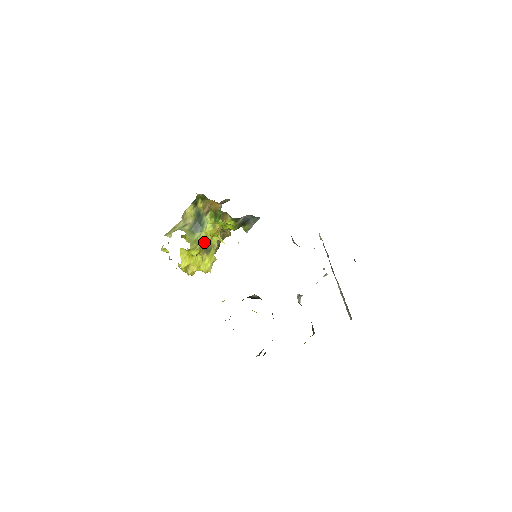
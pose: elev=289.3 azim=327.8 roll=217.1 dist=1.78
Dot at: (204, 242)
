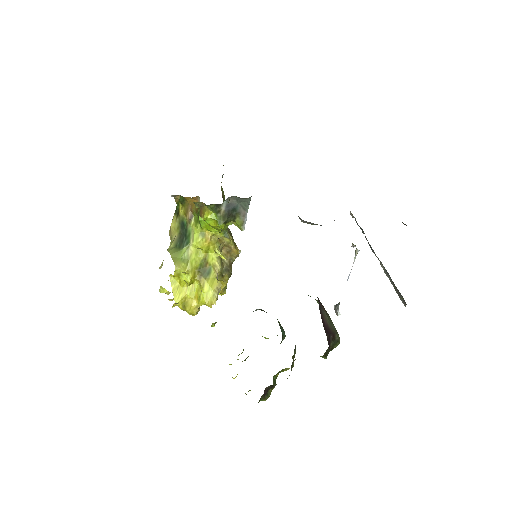
Dot at: (197, 261)
